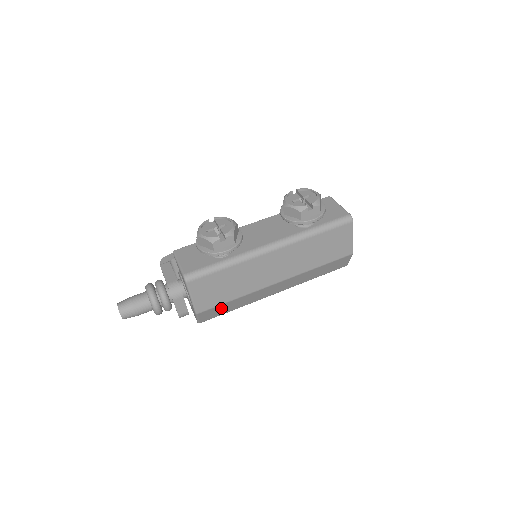
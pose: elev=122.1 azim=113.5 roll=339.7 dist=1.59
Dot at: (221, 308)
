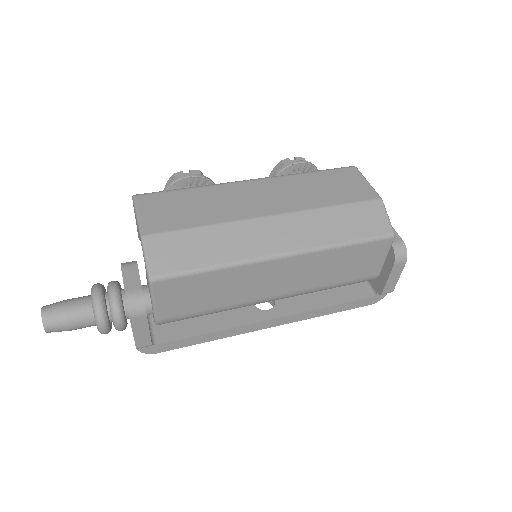
Dot at: (184, 244)
